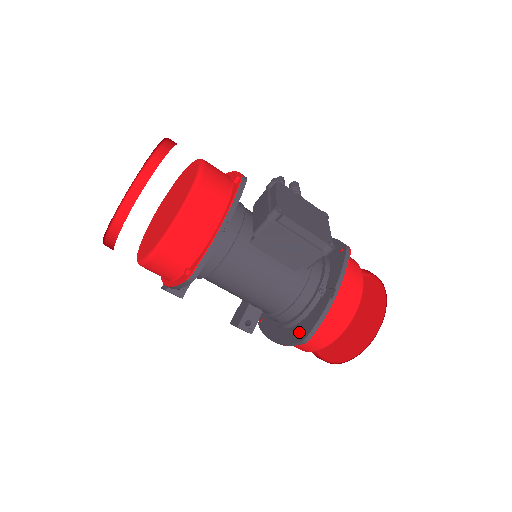
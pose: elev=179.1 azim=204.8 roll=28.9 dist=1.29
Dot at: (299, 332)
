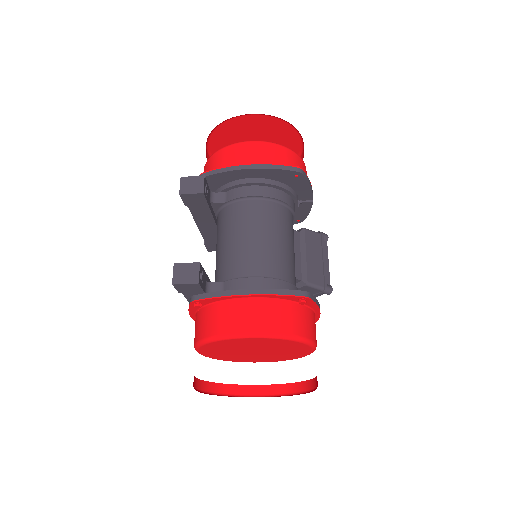
Dot at: occluded
